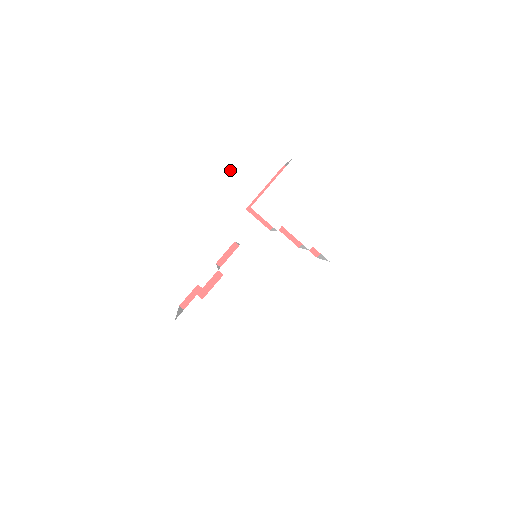
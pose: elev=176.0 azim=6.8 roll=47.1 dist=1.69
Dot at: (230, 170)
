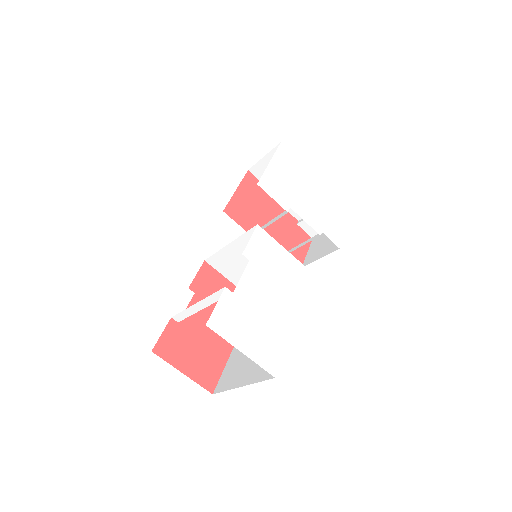
Dot at: (228, 142)
